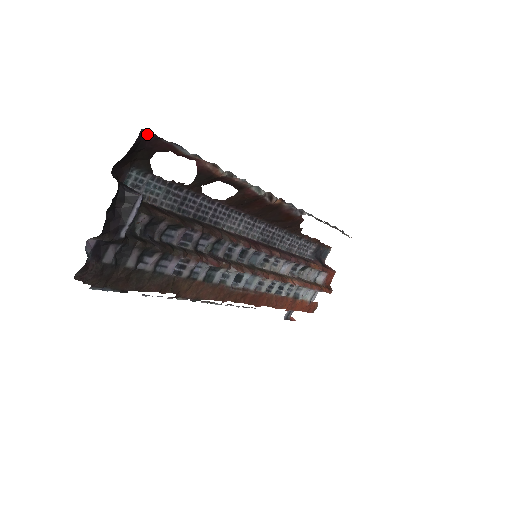
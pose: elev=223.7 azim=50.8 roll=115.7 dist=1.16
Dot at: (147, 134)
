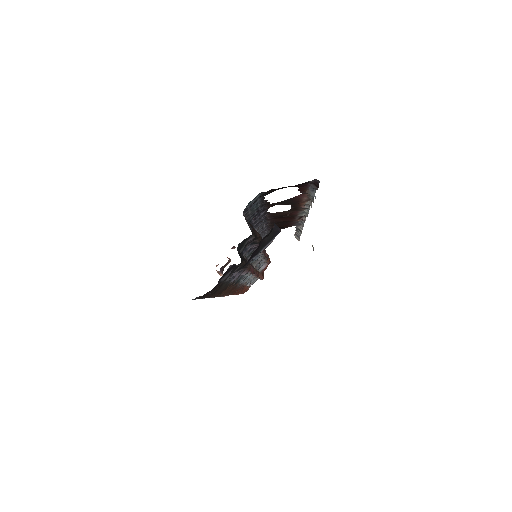
Dot at: occluded
